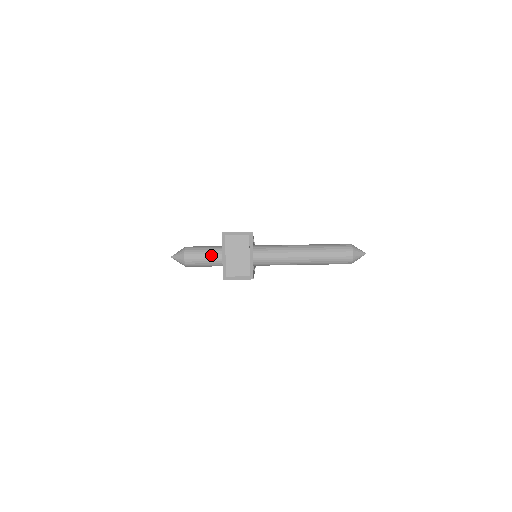
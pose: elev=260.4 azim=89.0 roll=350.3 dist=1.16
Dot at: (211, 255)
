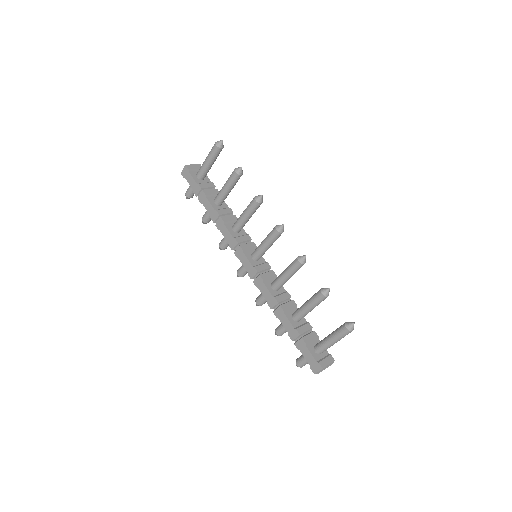
Dot at: occluded
